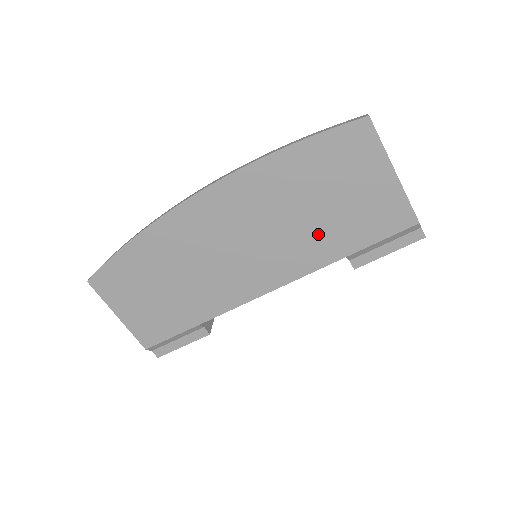
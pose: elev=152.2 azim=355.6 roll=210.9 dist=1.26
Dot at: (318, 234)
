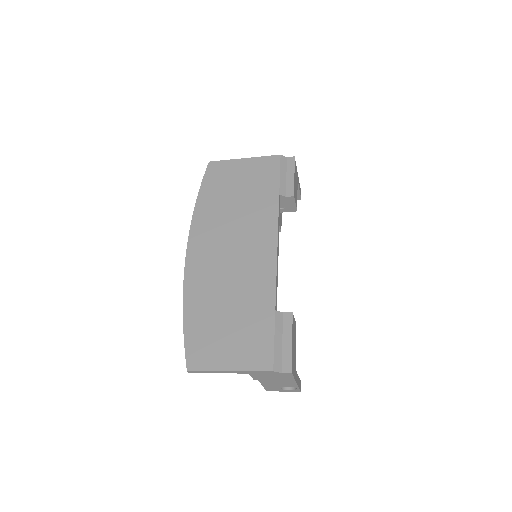
Dot at: (254, 204)
